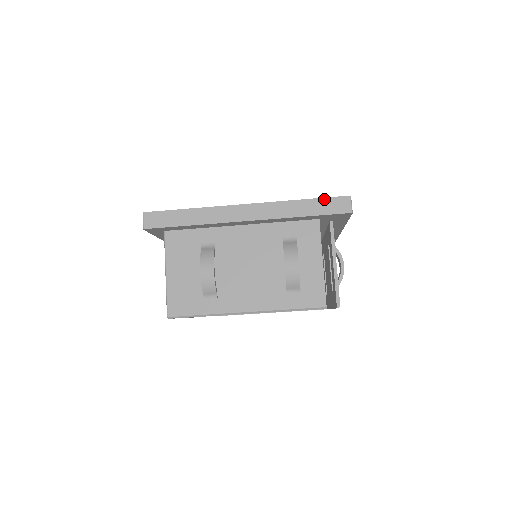
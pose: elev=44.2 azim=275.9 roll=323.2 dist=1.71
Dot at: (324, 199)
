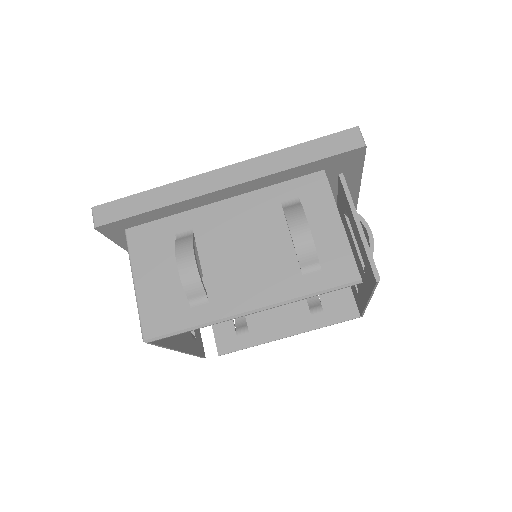
Dot at: (324, 138)
